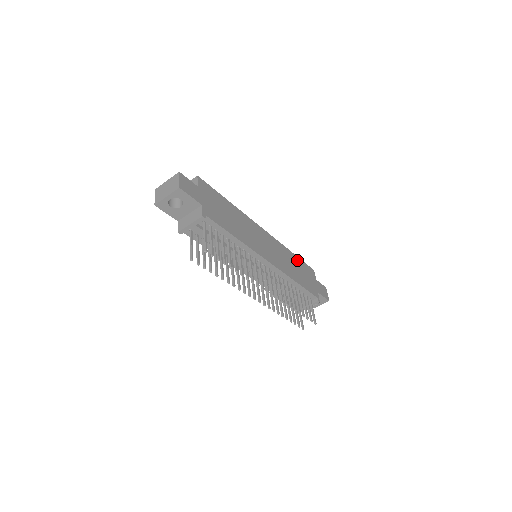
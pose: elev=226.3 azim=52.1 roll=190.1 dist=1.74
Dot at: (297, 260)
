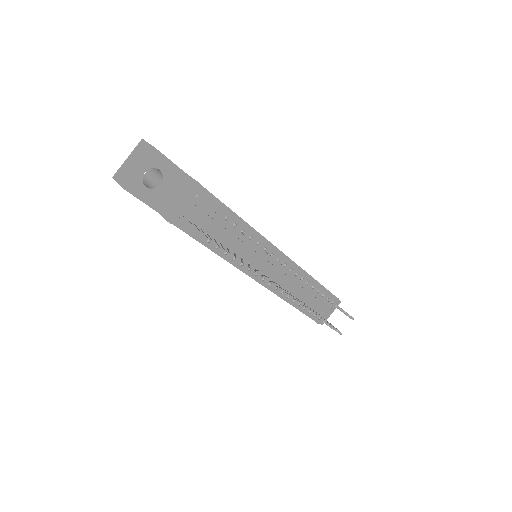
Dot at: occluded
